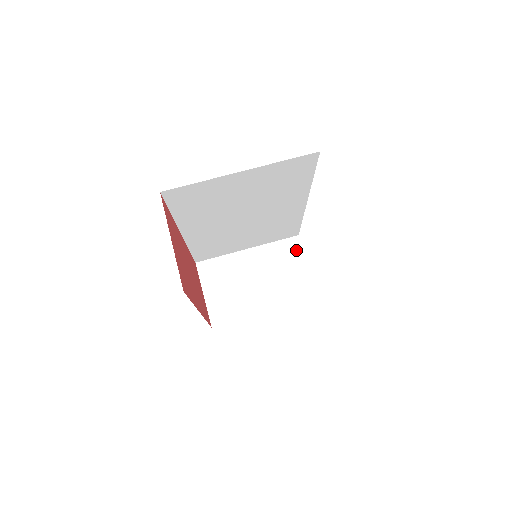
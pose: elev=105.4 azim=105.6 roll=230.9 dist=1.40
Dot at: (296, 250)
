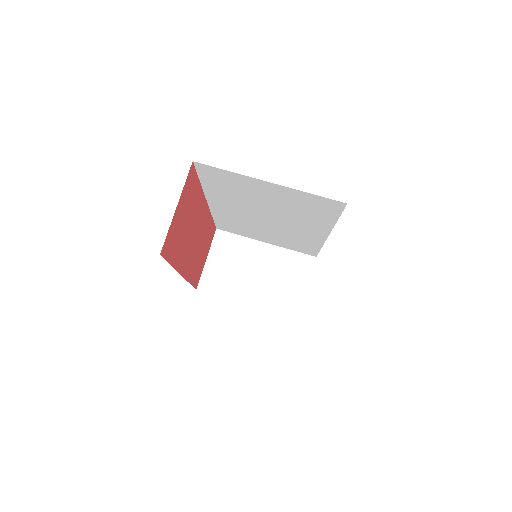
Dot at: (306, 268)
